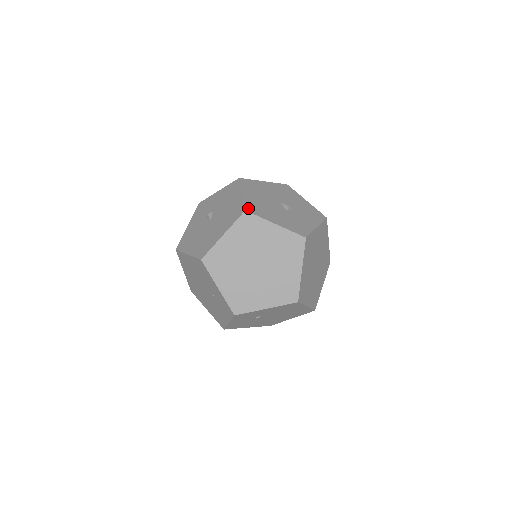
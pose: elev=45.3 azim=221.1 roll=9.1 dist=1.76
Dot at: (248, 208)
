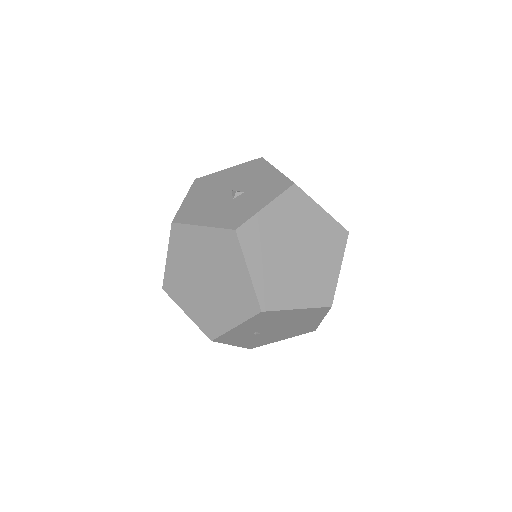
Dot at: (177, 218)
